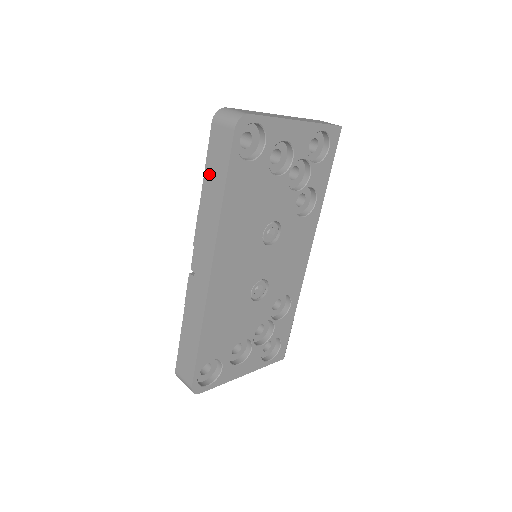
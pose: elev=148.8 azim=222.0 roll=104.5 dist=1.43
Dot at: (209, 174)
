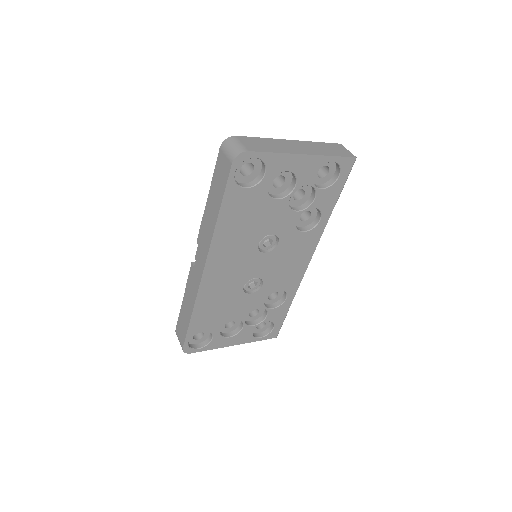
Dot at: (212, 191)
